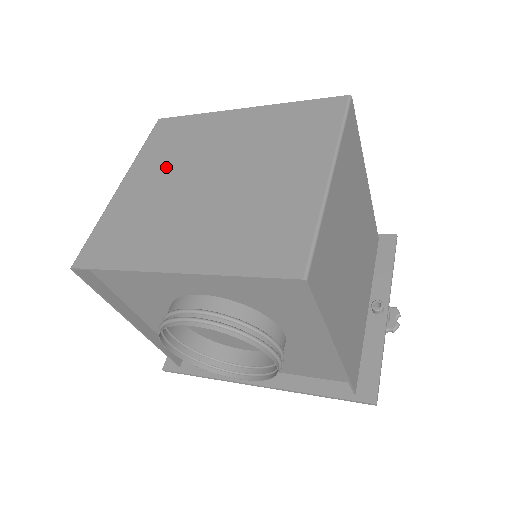
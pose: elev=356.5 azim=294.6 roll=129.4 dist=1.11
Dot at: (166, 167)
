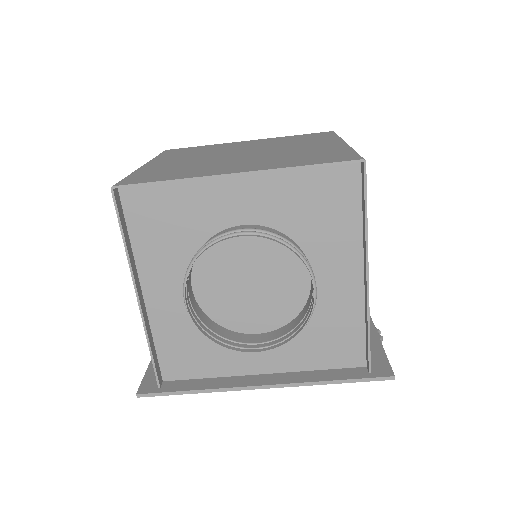
Dot at: (190, 156)
